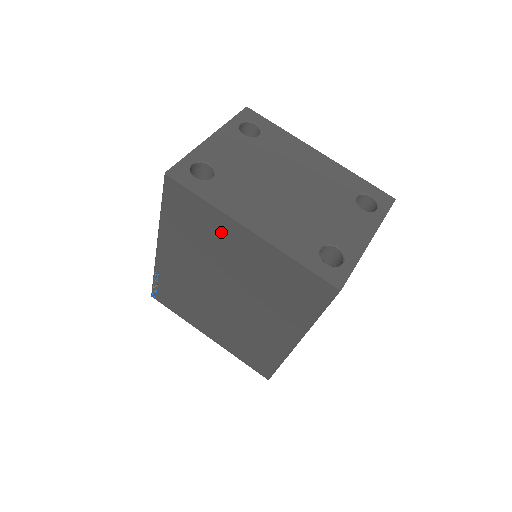
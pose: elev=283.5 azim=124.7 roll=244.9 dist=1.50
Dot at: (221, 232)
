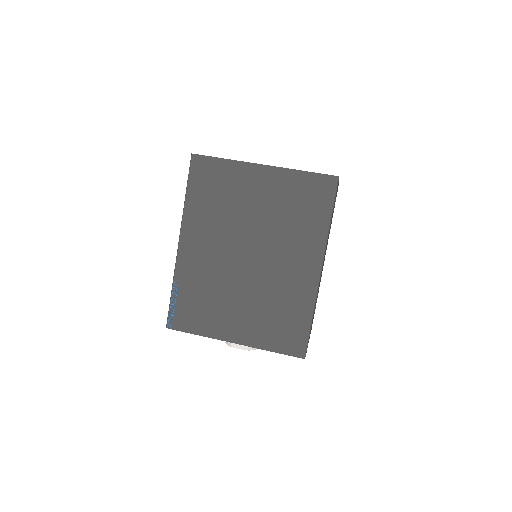
Dot at: (240, 182)
